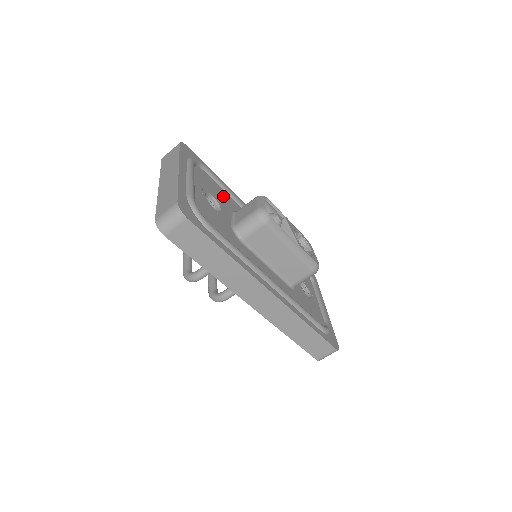
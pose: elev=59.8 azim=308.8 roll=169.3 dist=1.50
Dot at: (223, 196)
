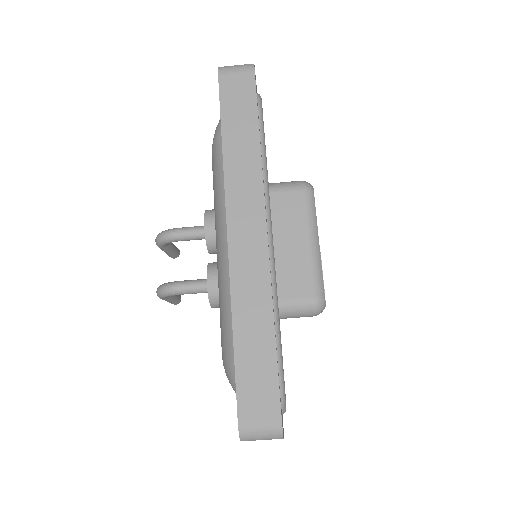
Dot at: occluded
